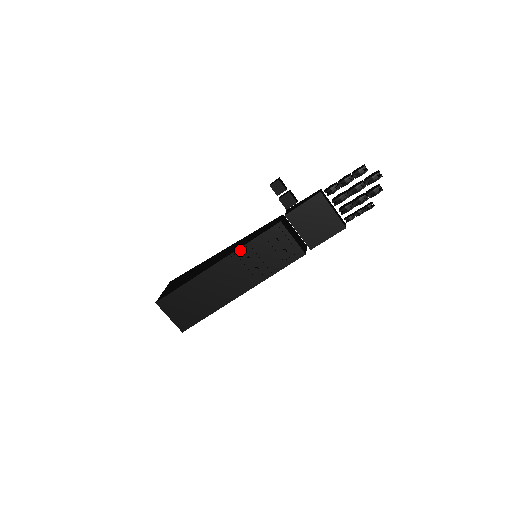
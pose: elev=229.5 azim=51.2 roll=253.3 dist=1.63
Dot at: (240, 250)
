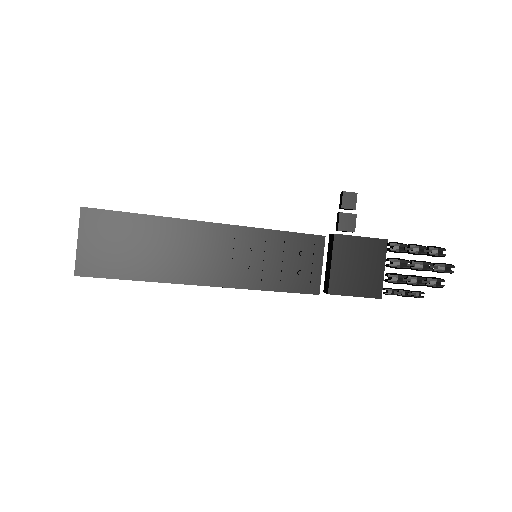
Dot at: (254, 230)
